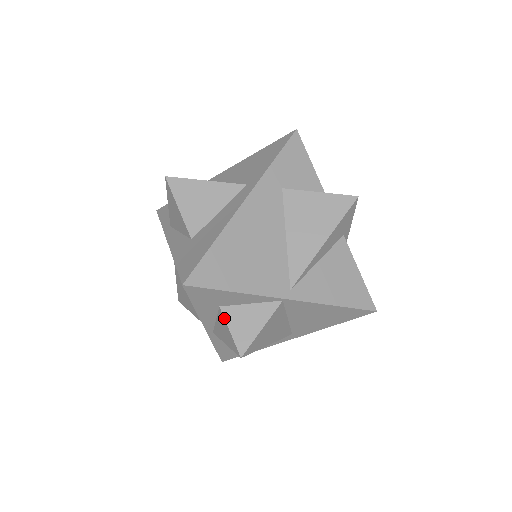
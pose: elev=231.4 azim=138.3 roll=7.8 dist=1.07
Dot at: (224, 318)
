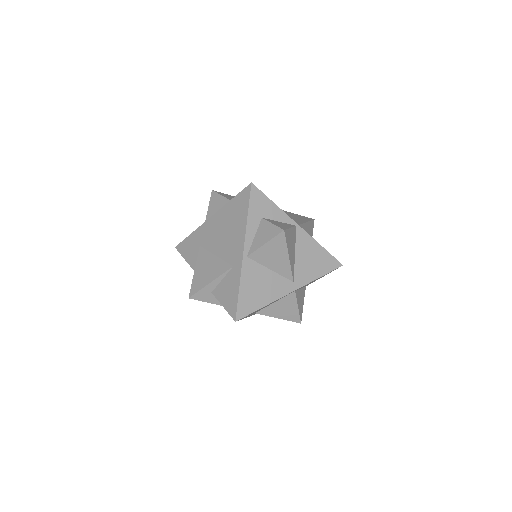
Dot at: (267, 220)
